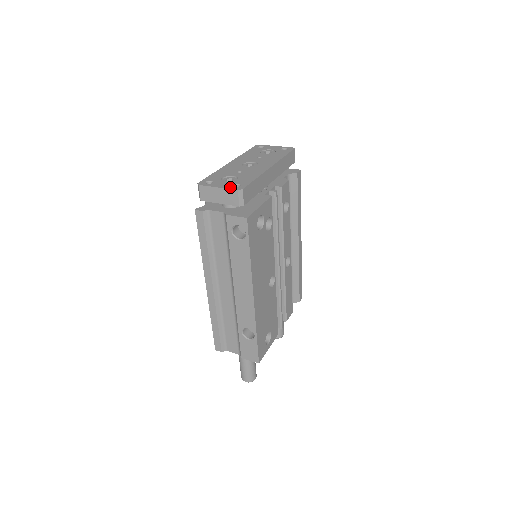
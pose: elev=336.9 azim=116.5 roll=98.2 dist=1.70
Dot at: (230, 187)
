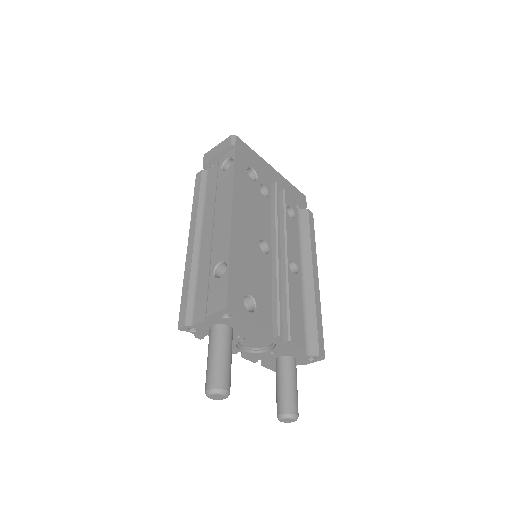
Dot at: occluded
